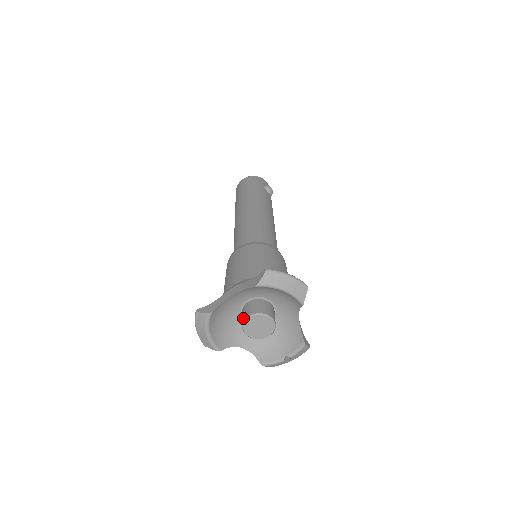
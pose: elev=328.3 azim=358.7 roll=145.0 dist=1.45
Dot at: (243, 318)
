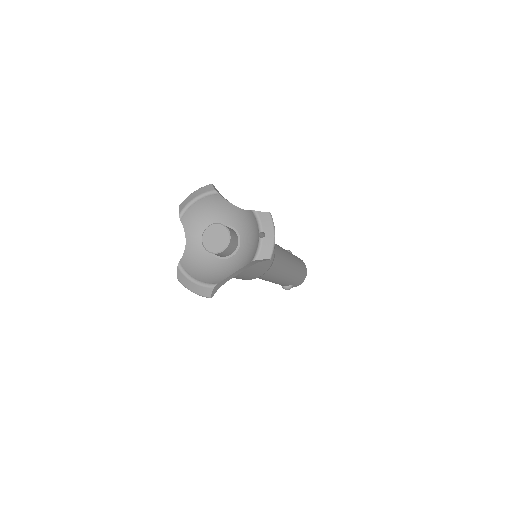
Dot at: (205, 248)
